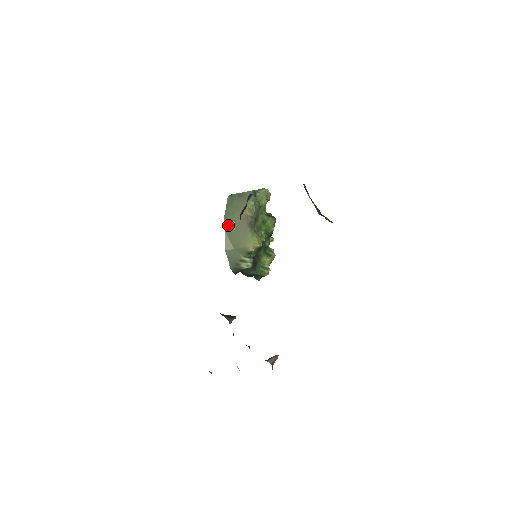
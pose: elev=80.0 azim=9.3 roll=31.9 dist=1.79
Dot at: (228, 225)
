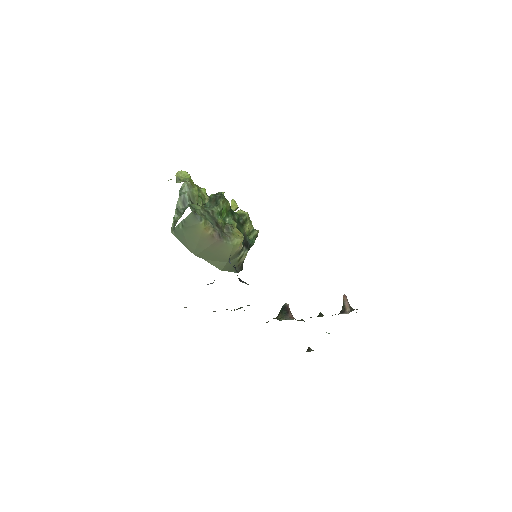
Dot at: (202, 255)
